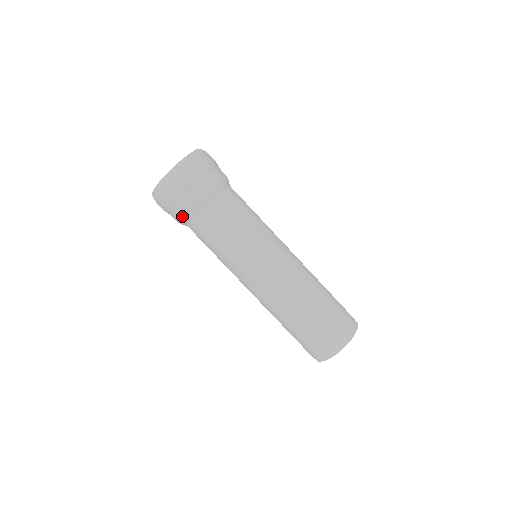
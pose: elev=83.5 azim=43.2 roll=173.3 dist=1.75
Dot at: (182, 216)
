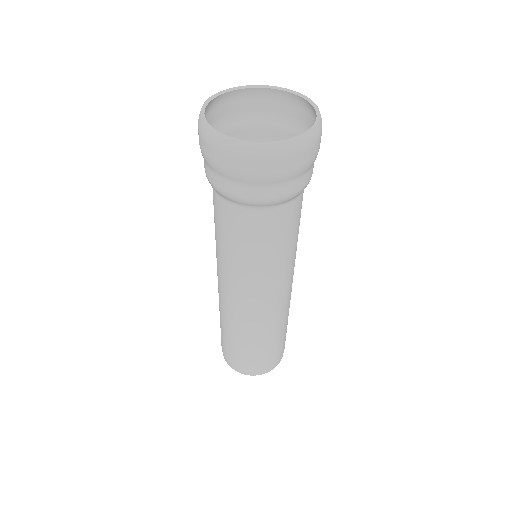
Dot at: (224, 192)
